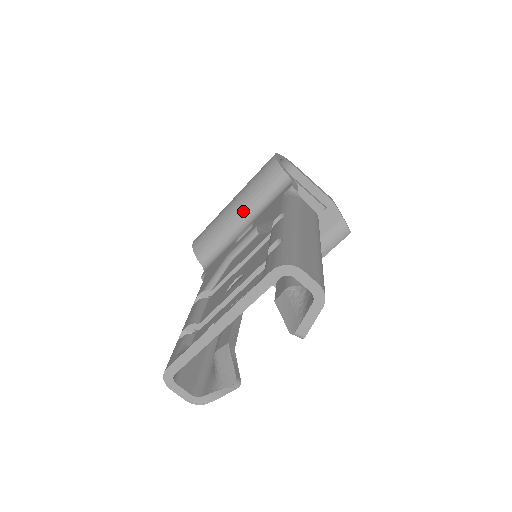
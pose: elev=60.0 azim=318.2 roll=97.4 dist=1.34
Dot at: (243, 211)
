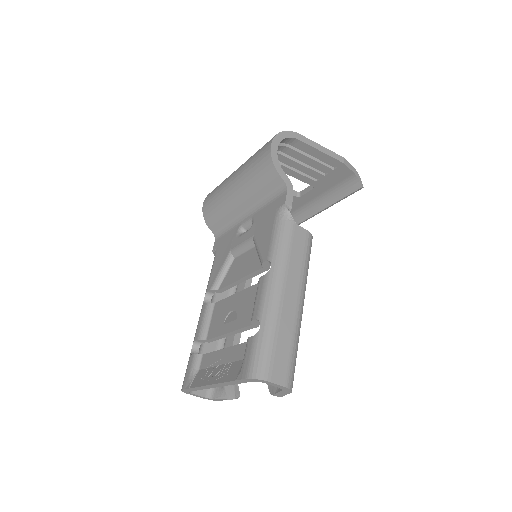
Dot at: (243, 200)
